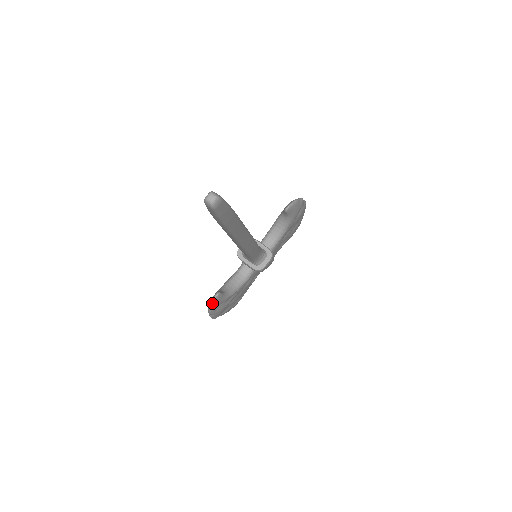
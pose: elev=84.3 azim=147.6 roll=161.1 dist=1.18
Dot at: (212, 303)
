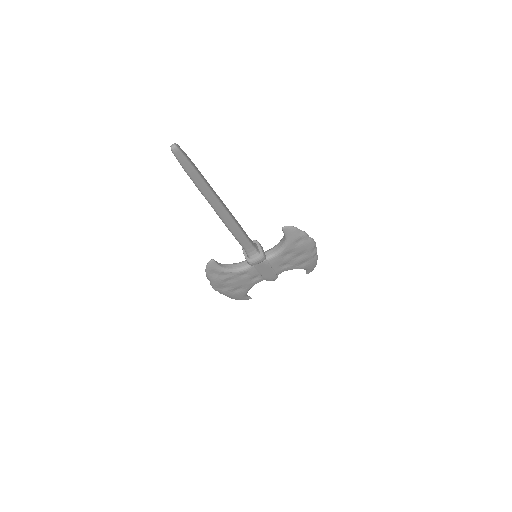
Dot at: (207, 265)
